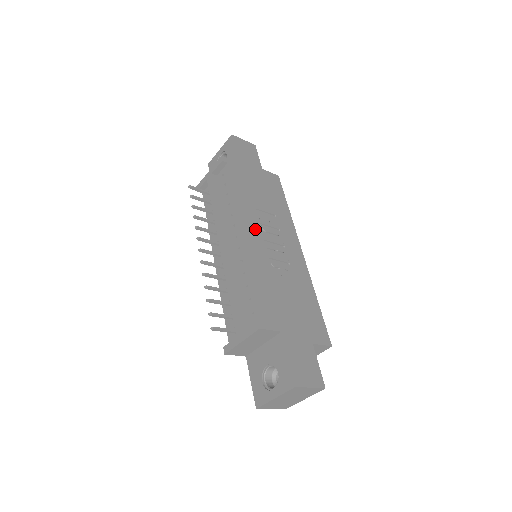
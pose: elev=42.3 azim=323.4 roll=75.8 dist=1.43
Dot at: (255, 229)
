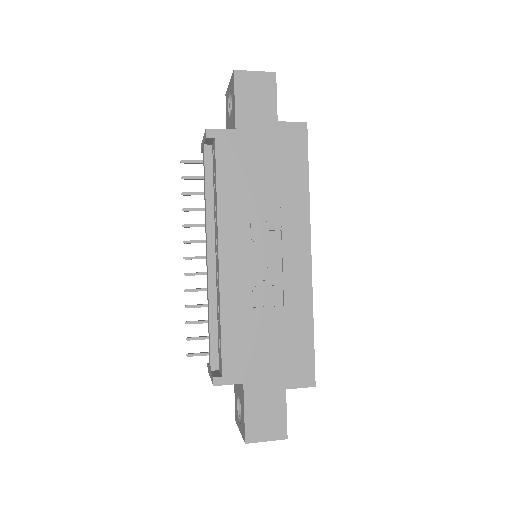
Dot at: (238, 244)
